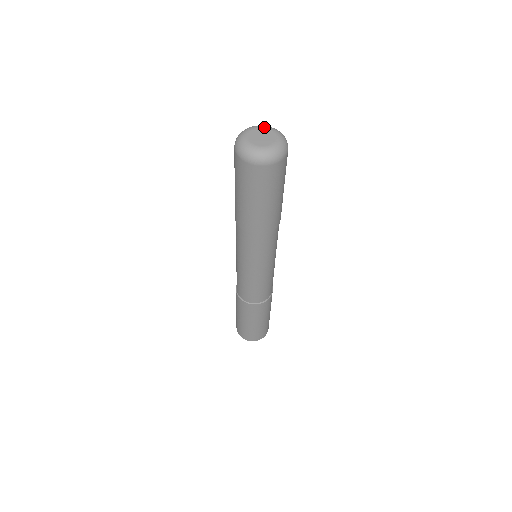
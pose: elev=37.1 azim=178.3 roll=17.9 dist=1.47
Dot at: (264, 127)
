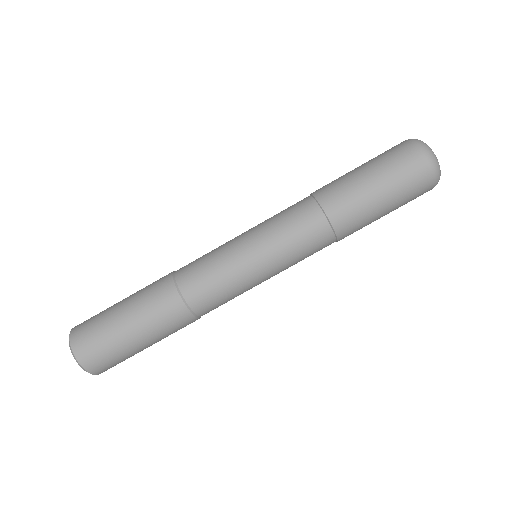
Dot at: occluded
